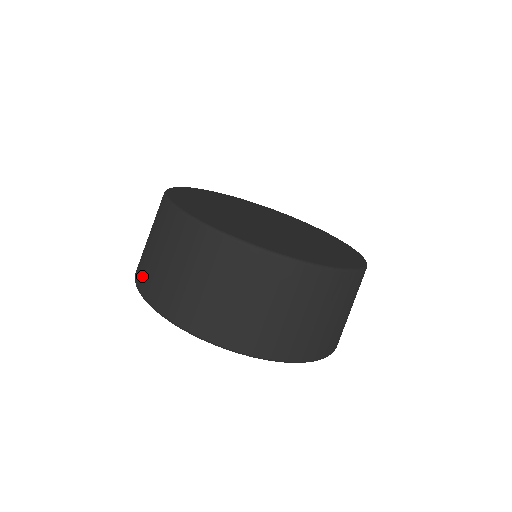
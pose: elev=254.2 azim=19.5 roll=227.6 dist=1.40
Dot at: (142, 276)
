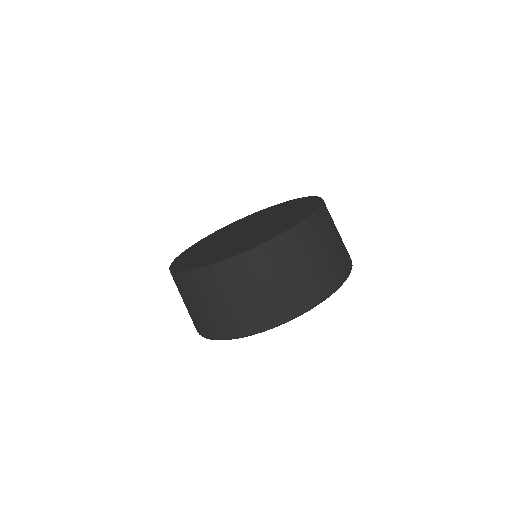
Dot at: (245, 324)
